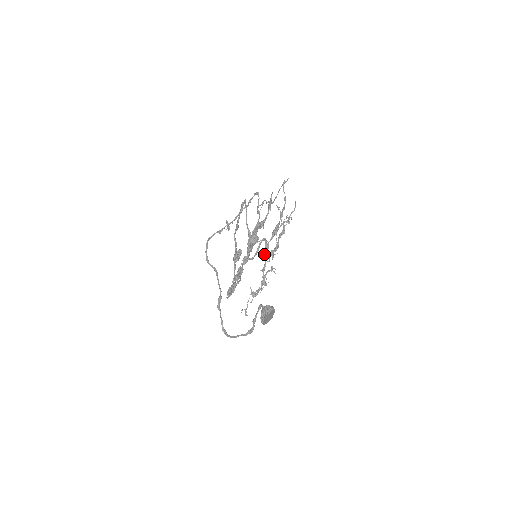
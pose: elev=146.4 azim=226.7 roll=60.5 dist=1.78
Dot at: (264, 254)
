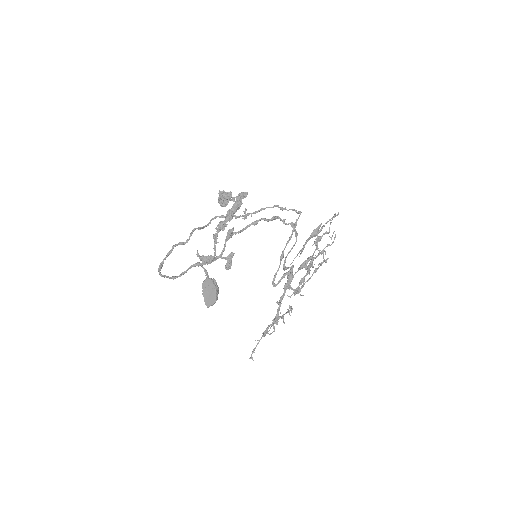
Dot at: (287, 284)
